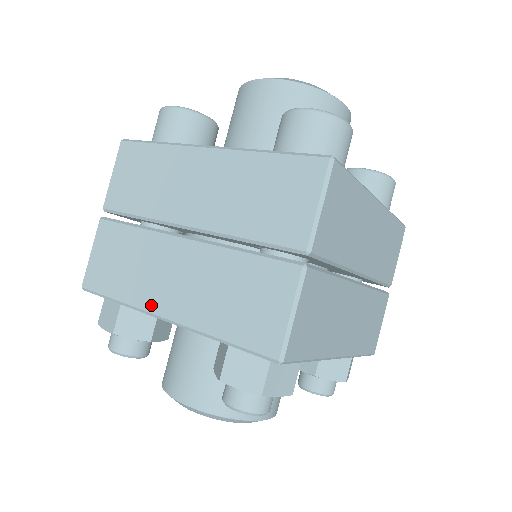
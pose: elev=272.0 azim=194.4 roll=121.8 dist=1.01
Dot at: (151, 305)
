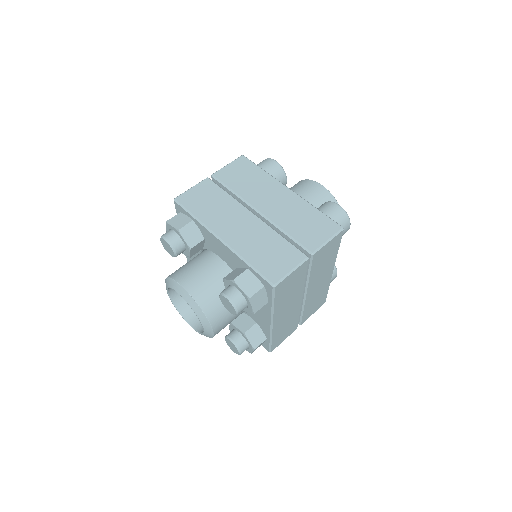
Dot at: (216, 229)
